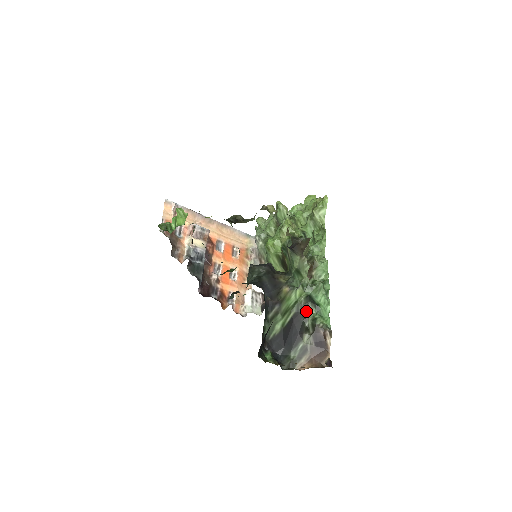
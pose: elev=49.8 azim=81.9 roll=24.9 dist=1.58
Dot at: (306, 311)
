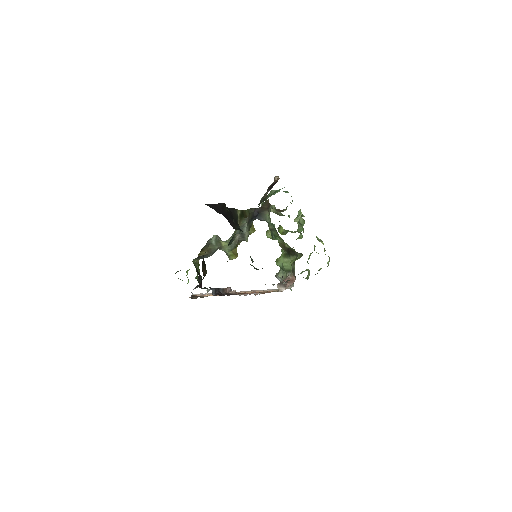
Dot at: occluded
